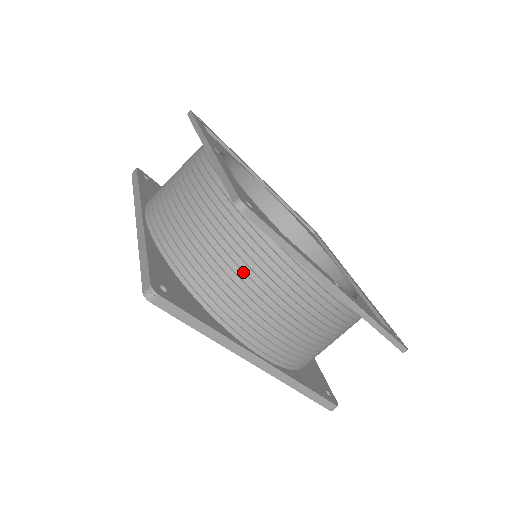
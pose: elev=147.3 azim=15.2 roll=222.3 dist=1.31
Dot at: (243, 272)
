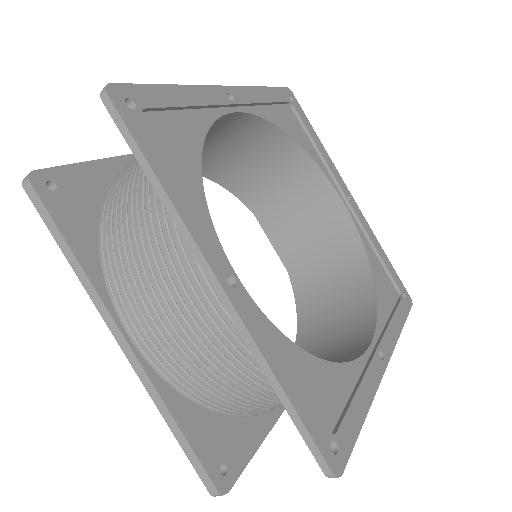
Dot at: occluded
